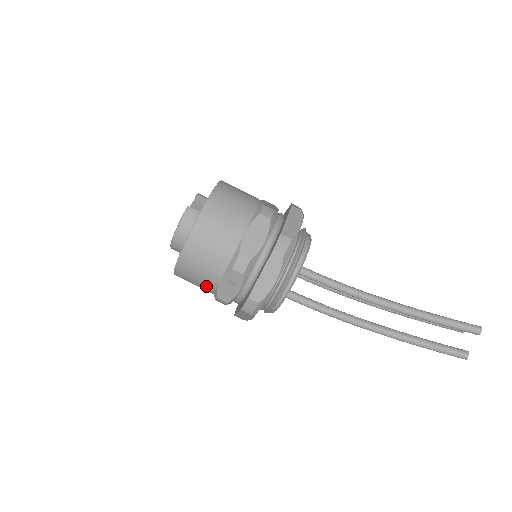
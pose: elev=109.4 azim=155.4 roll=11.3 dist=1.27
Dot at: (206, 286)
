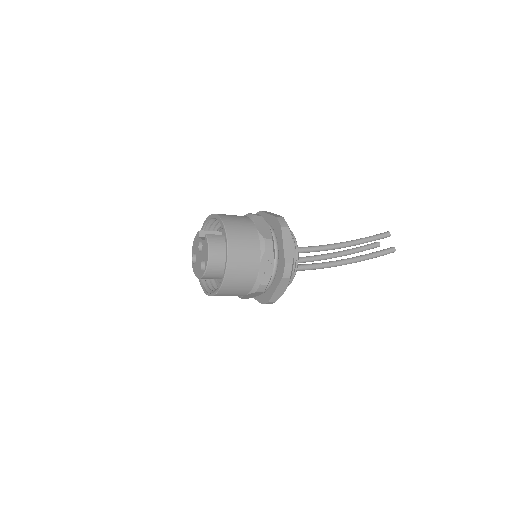
Dot at: (249, 280)
